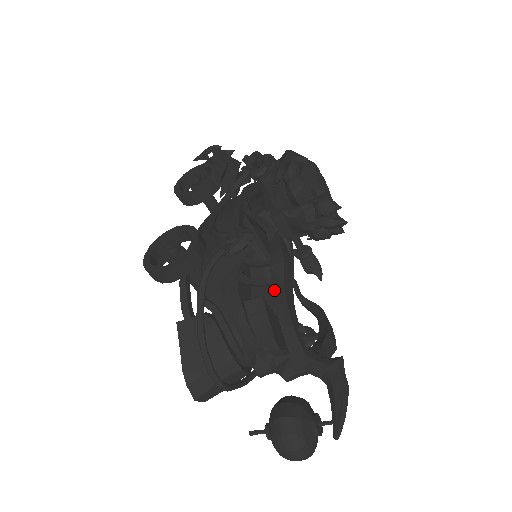
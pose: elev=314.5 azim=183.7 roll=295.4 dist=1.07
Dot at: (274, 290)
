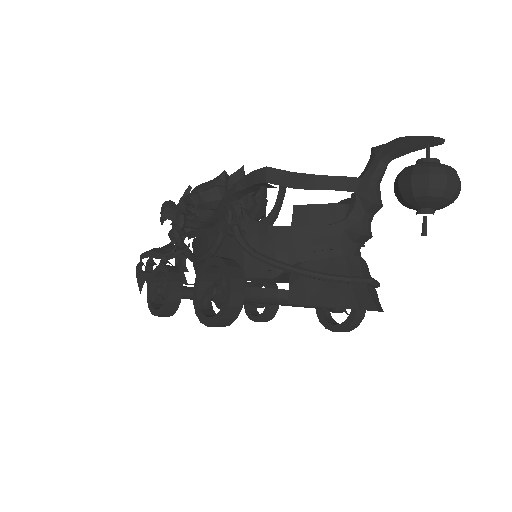
Dot at: (290, 185)
